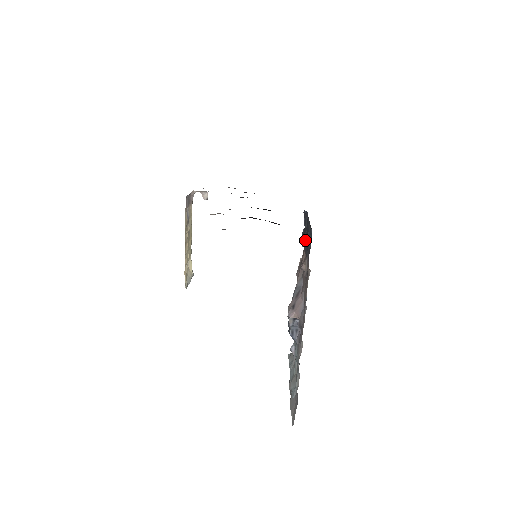
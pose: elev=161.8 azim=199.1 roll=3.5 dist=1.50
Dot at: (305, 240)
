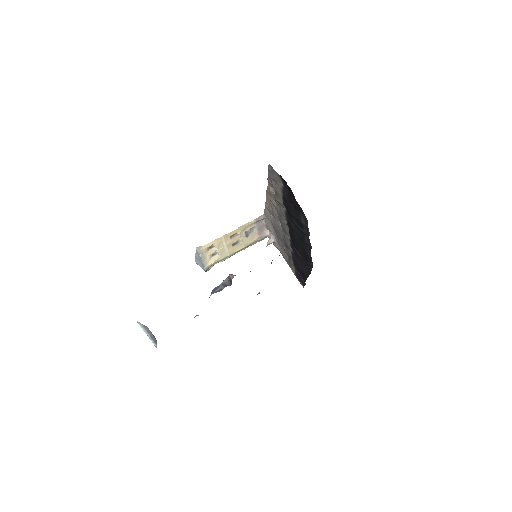
Dot at: (294, 251)
